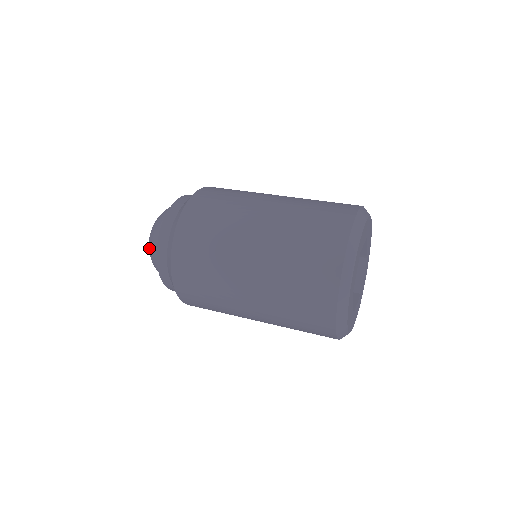
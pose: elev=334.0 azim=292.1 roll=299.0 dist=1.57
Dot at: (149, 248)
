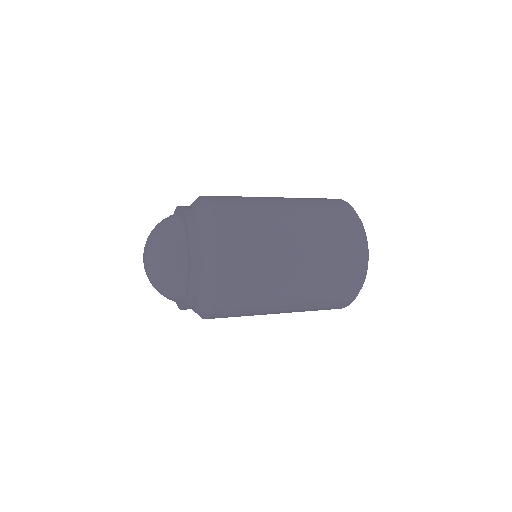
Dot at: (161, 241)
